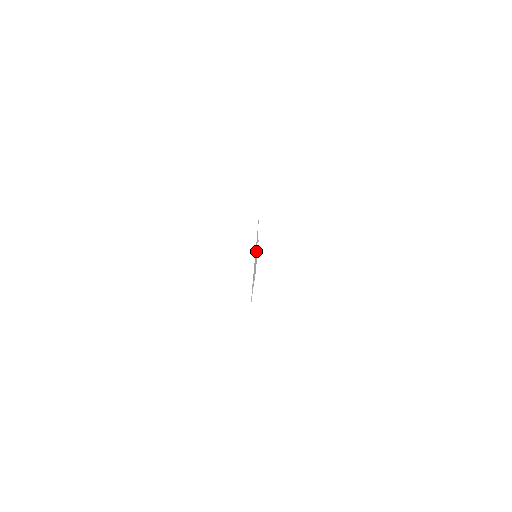
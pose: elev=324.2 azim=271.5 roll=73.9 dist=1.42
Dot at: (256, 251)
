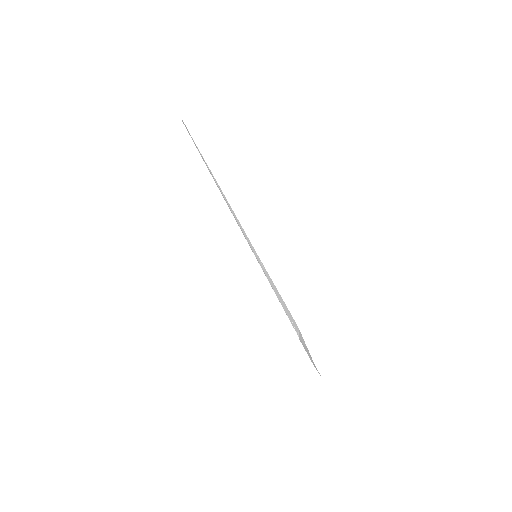
Dot at: (265, 271)
